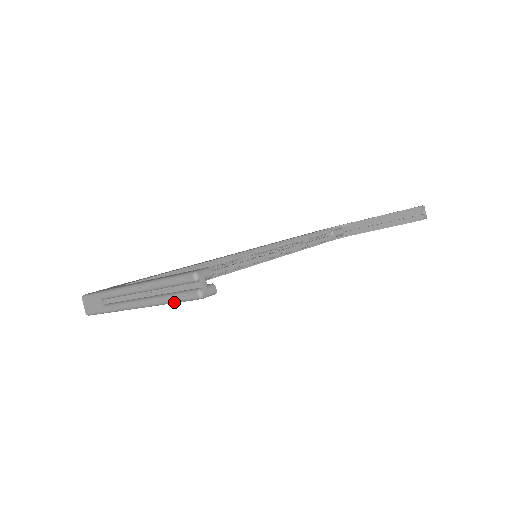
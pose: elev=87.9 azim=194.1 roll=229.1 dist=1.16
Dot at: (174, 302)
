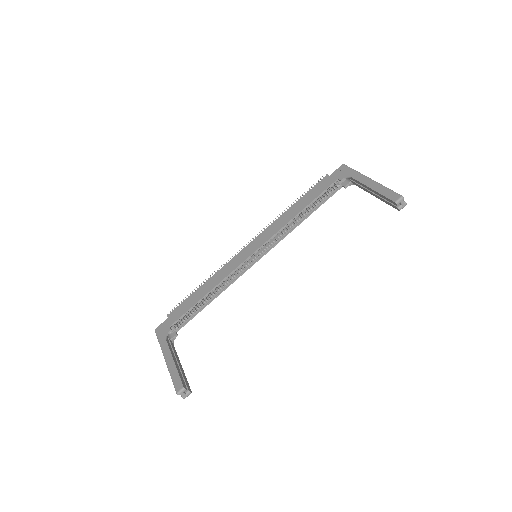
Dot at: occluded
